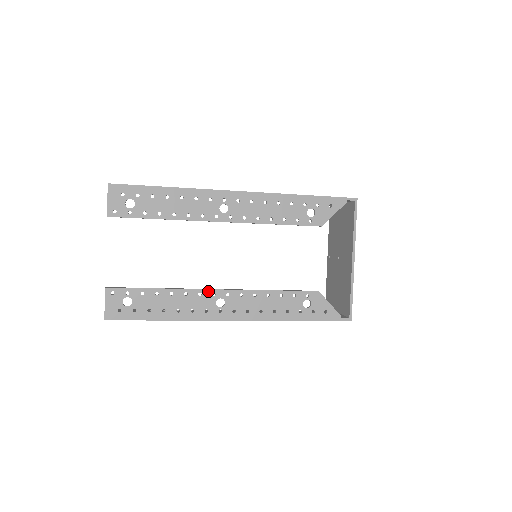
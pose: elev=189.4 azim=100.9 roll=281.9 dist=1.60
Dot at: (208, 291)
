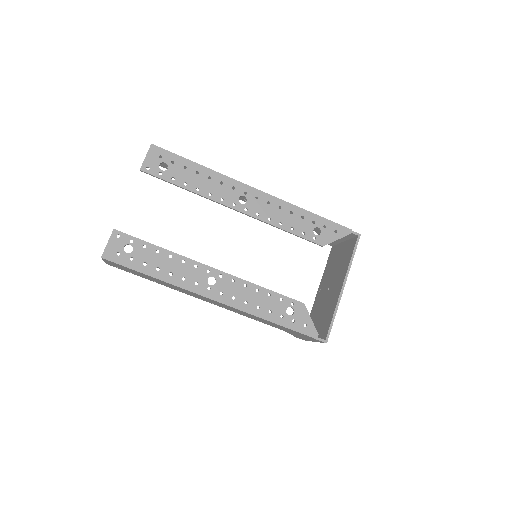
Dot at: (204, 266)
